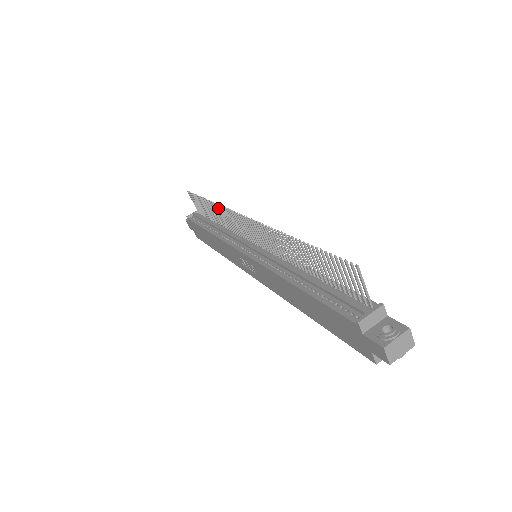
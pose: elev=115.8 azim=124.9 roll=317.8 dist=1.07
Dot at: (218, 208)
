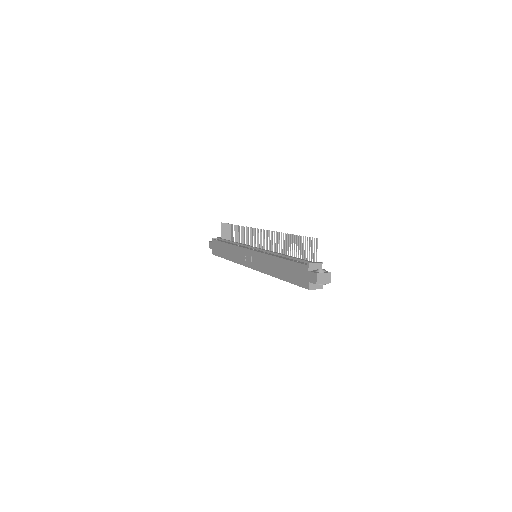
Dot at: (242, 229)
